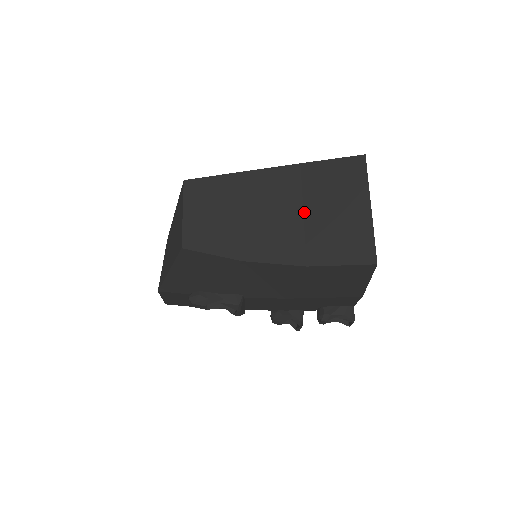
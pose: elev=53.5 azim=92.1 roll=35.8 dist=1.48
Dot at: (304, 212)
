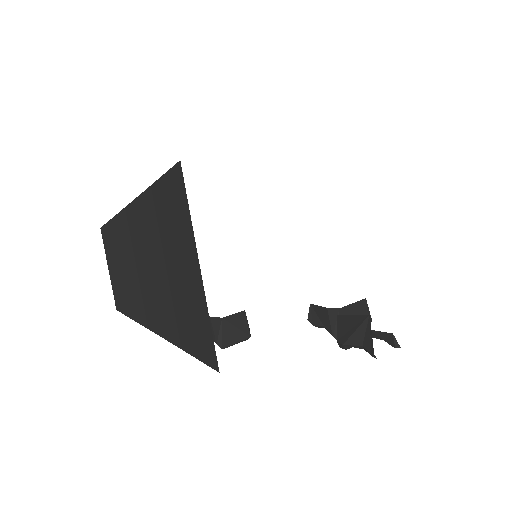
Dot at: (166, 267)
